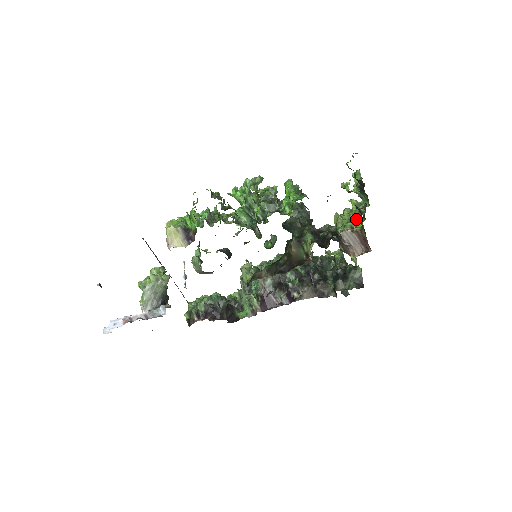
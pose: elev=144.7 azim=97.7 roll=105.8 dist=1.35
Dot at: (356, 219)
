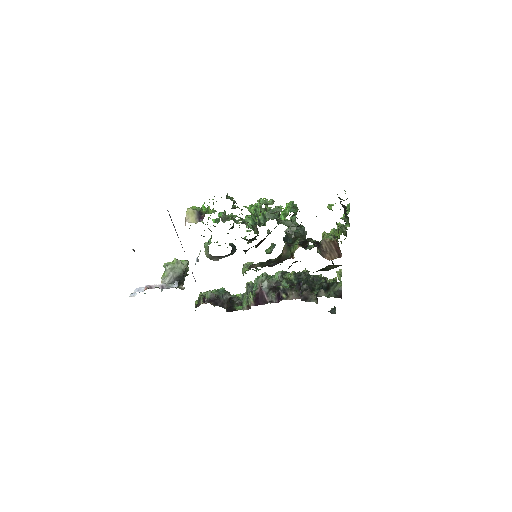
Dot at: (337, 235)
